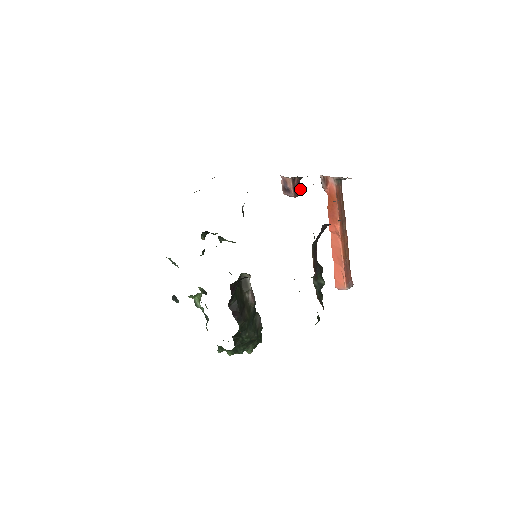
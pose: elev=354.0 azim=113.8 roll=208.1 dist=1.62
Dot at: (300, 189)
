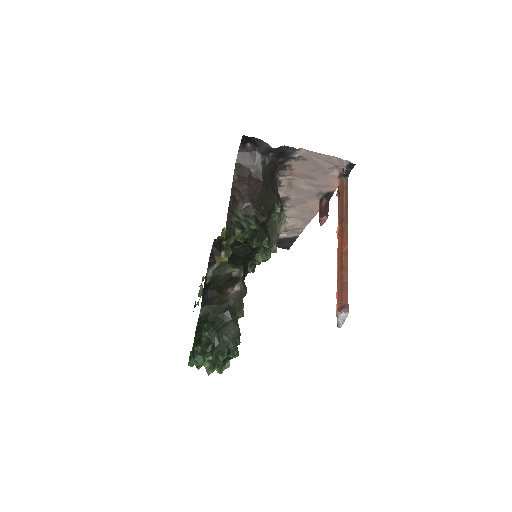
Dot at: occluded
